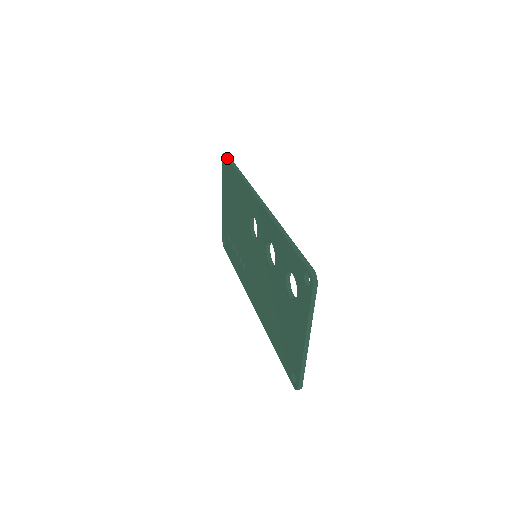
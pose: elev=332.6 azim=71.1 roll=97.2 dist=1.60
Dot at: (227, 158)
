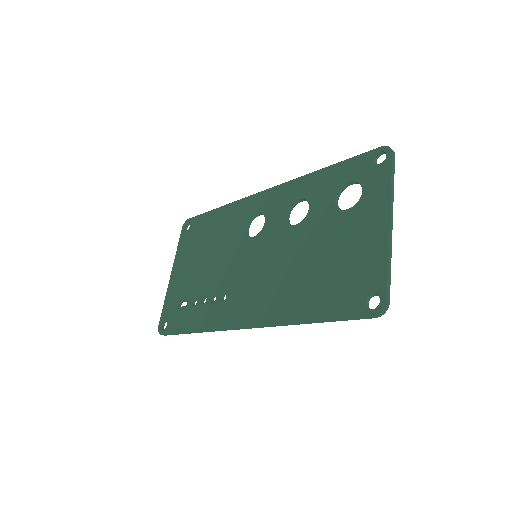
Dot at: occluded
